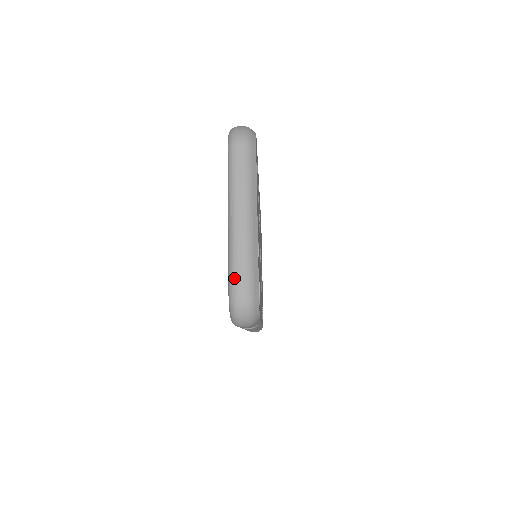
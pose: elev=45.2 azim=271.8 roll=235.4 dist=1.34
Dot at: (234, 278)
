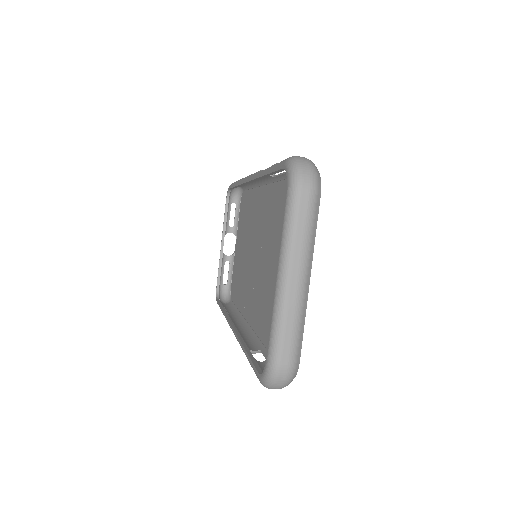
Dot at: (278, 350)
